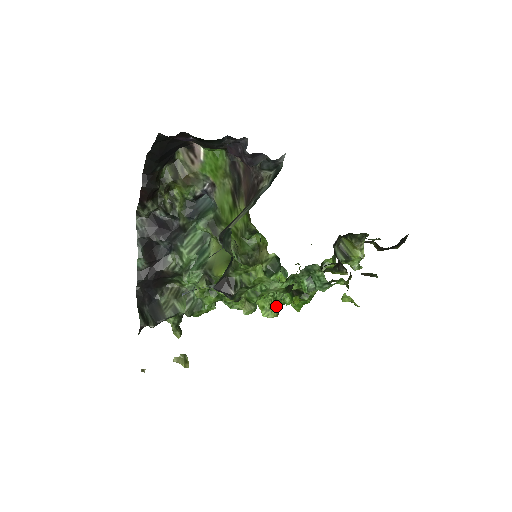
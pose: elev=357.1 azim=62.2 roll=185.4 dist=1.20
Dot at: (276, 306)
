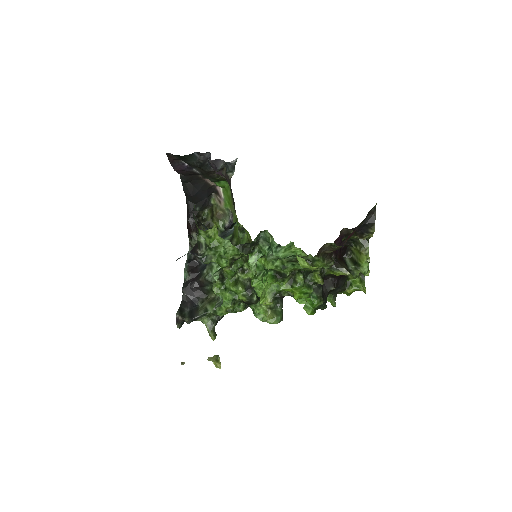
Dot at: (268, 292)
